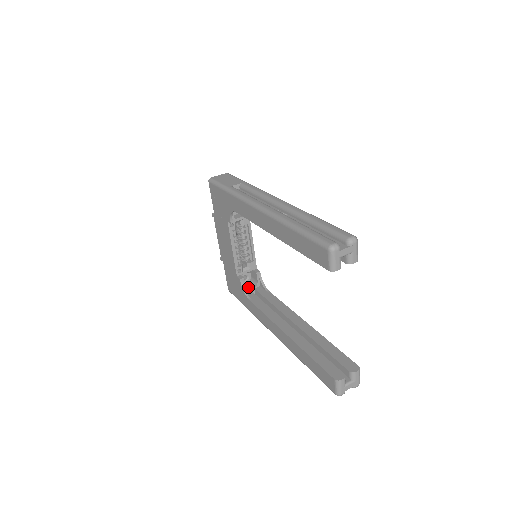
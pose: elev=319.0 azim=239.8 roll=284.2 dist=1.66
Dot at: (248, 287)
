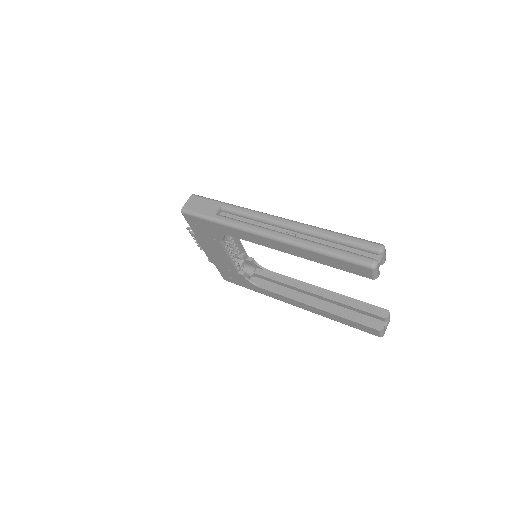
Dot at: (247, 274)
